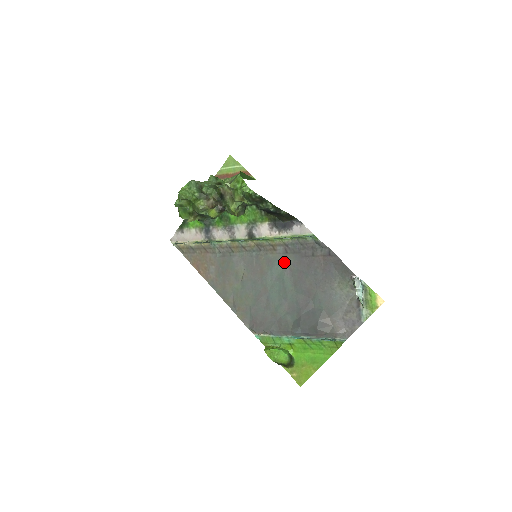
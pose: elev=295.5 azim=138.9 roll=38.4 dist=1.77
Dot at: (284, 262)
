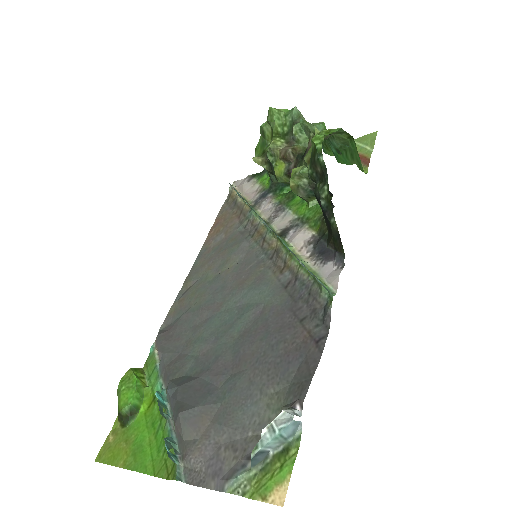
Dot at: (269, 295)
